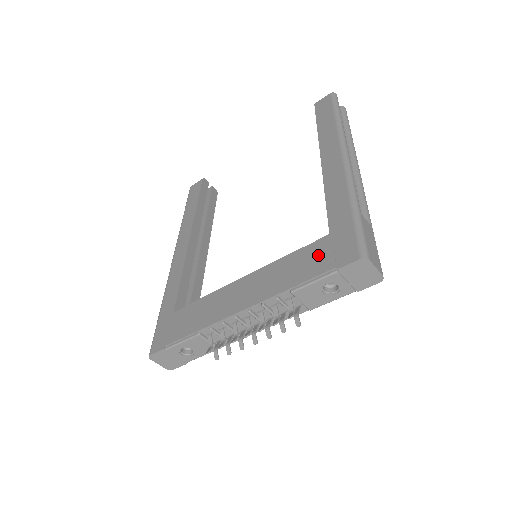
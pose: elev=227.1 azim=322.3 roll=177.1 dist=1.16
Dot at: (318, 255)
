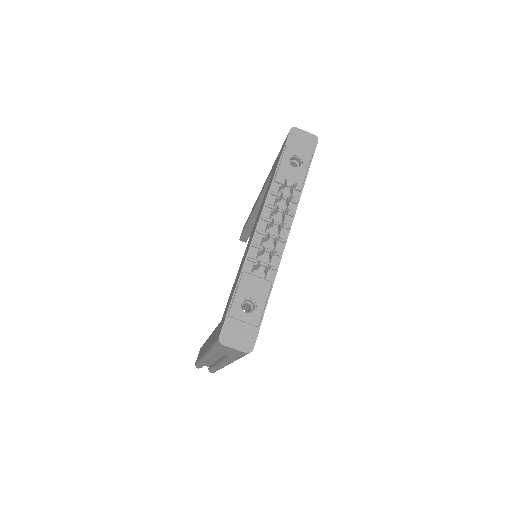
Dot at: occluded
